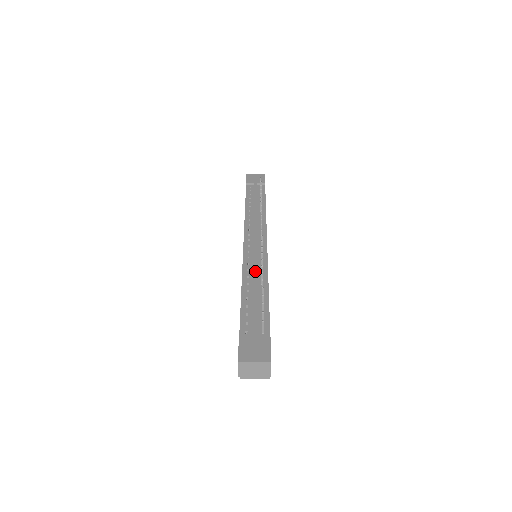
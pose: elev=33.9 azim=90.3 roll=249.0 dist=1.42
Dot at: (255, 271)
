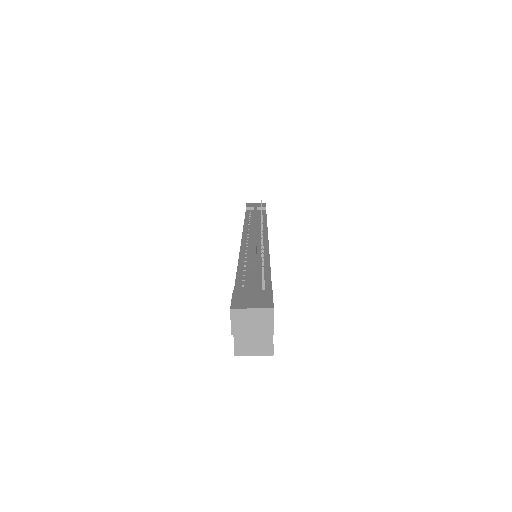
Dot at: (254, 252)
